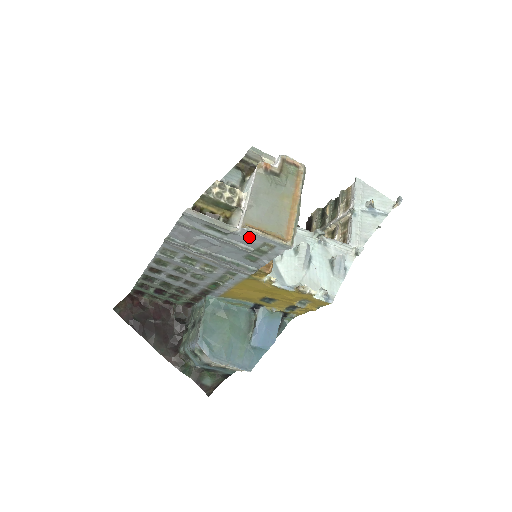
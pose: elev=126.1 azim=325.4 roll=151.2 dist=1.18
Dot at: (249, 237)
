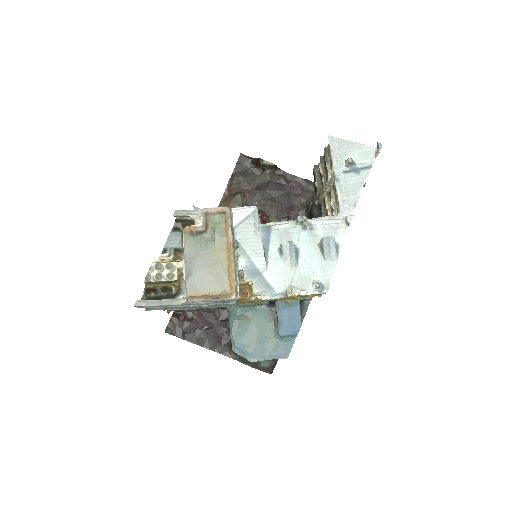
Dot at: occluded
